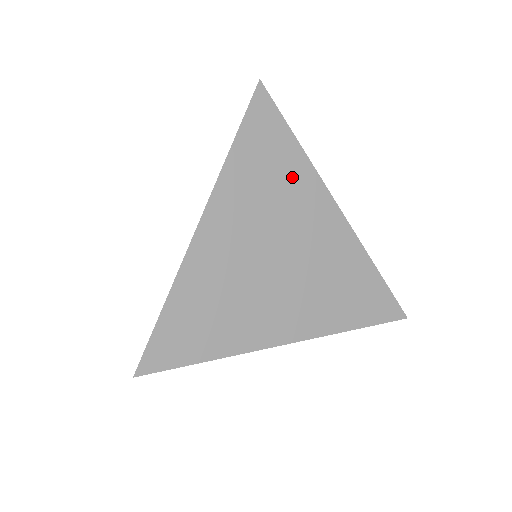
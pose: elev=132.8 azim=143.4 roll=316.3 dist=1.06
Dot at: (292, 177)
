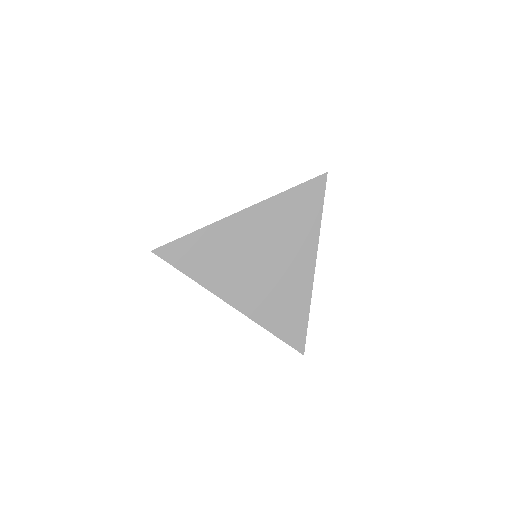
Dot at: (304, 229)
